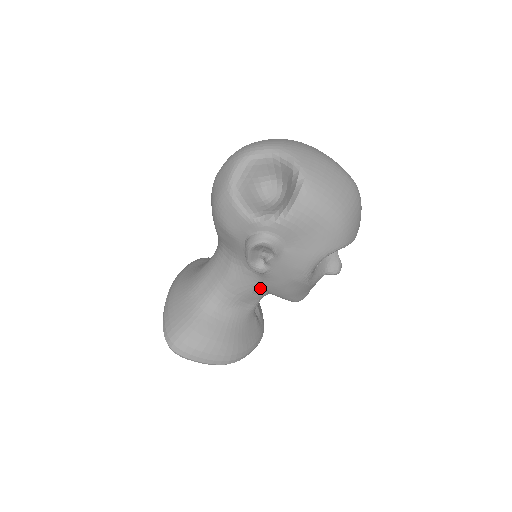
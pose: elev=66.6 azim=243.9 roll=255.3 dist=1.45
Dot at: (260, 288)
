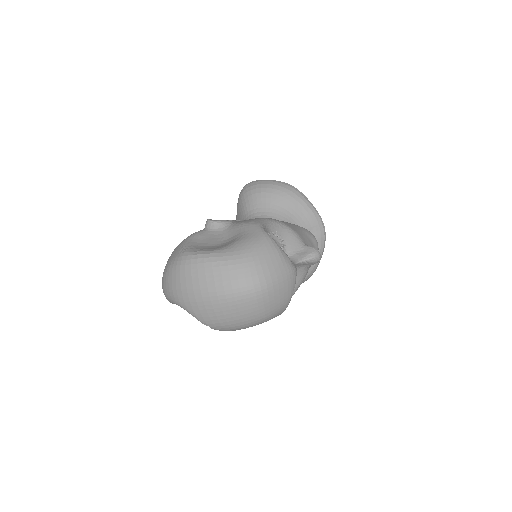
Dot at: occluded
